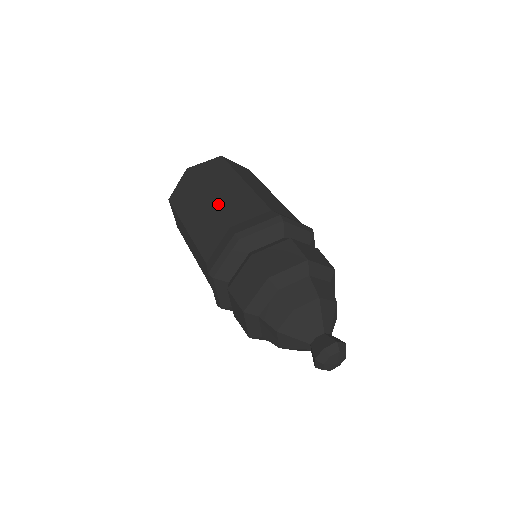
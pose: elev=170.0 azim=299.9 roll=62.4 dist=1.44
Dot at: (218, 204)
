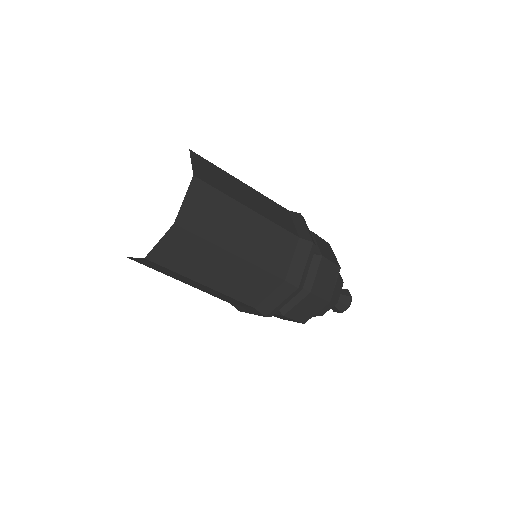
Dot at: (255, 260)
